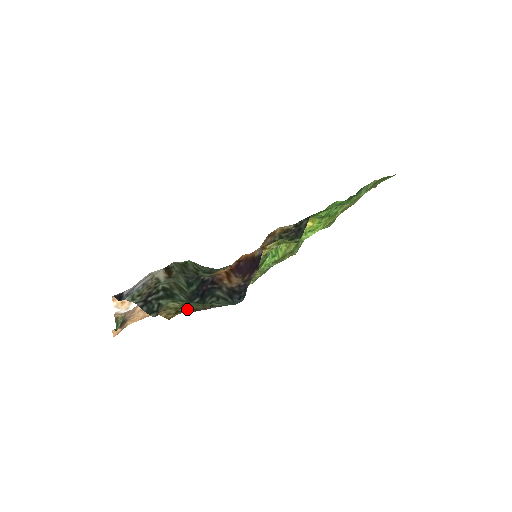
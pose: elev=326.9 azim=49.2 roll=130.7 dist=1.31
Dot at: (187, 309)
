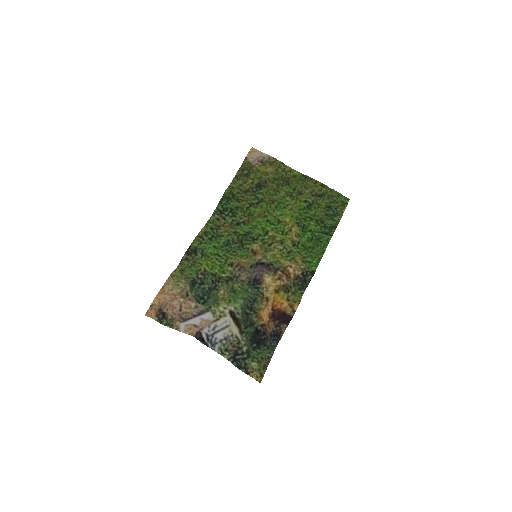
Dot at: (263, 368)
